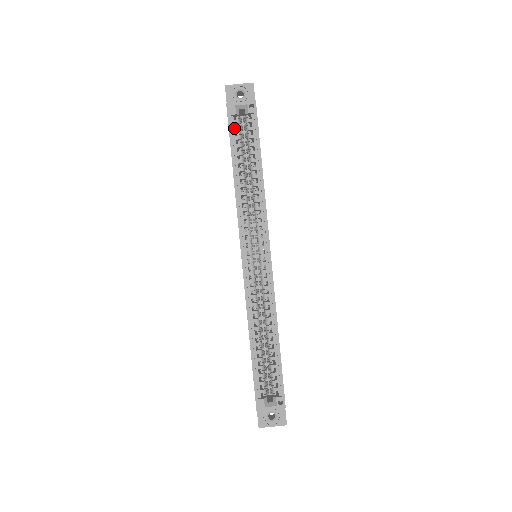
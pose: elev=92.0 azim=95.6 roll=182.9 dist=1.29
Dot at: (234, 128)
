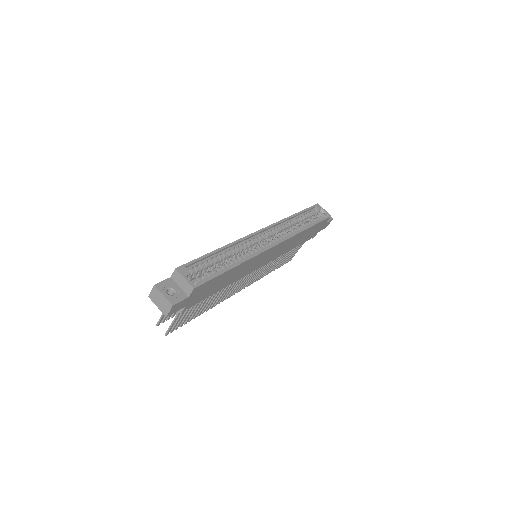
Dot at: (312, 211)
